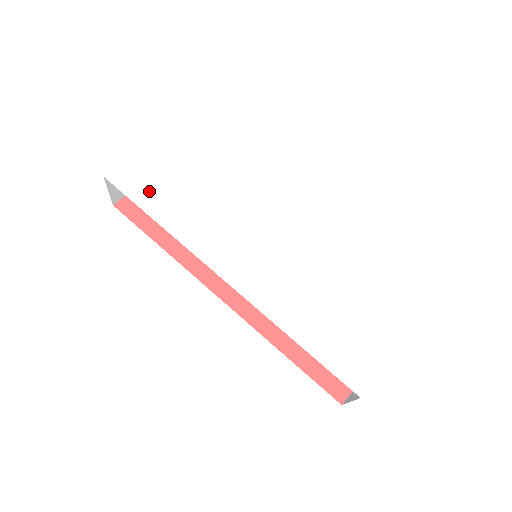
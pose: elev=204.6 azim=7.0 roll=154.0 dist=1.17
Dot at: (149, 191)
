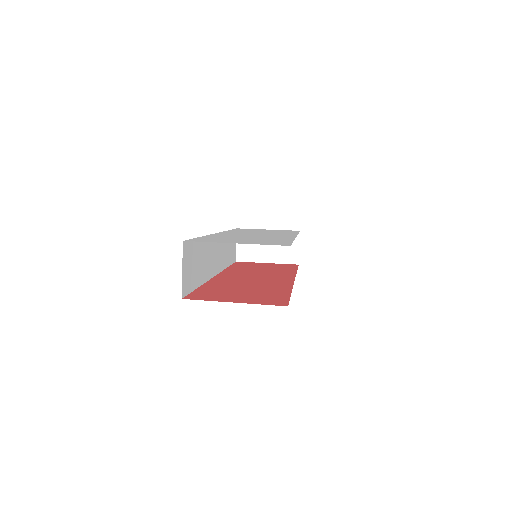
Dot at: occluded
